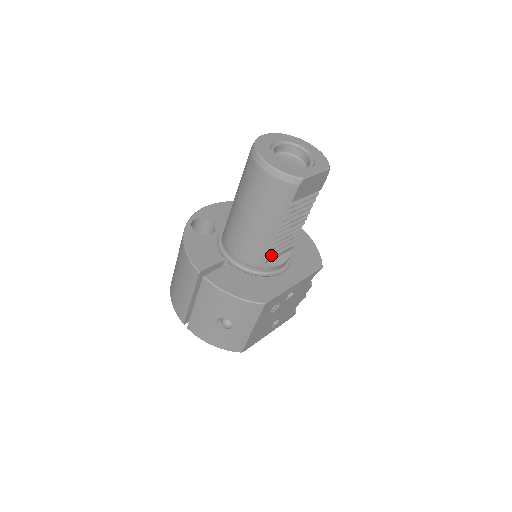
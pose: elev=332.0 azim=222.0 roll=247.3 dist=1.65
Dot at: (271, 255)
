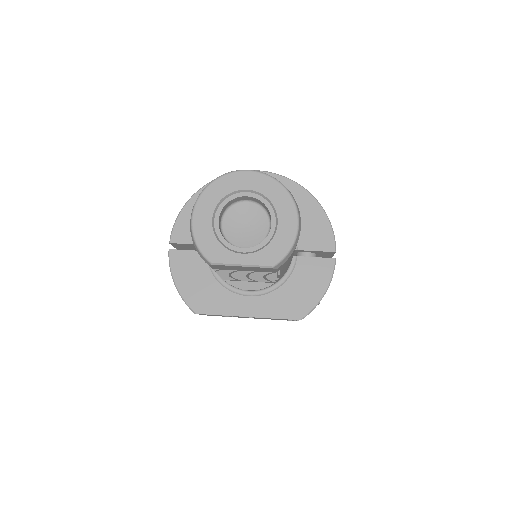
Dot at: occluded
